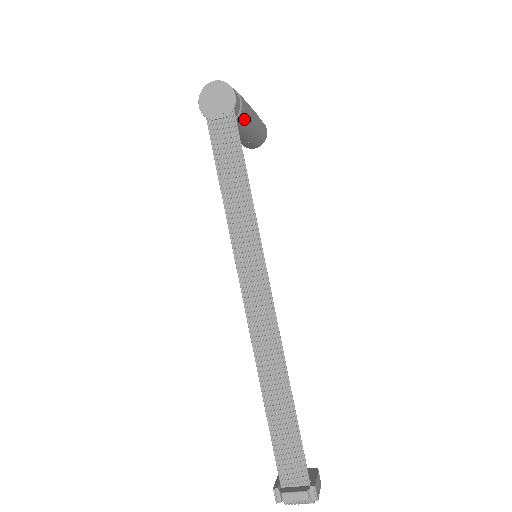
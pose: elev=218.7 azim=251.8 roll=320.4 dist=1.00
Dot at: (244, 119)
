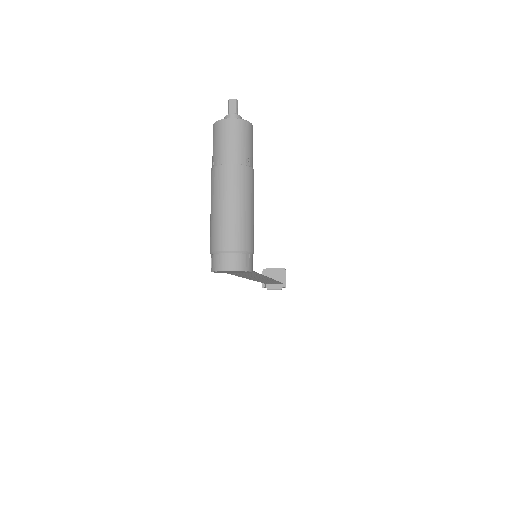
Dot at: occluded
